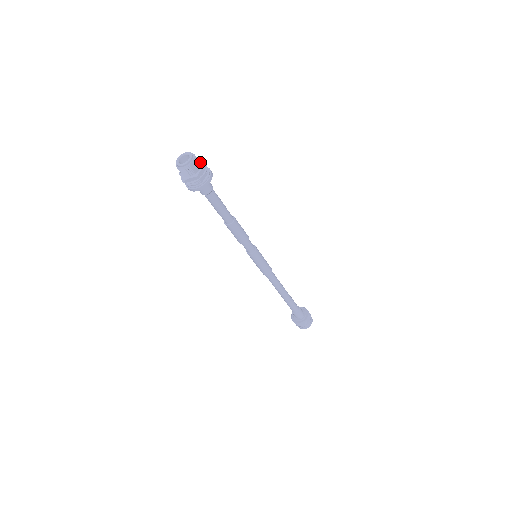
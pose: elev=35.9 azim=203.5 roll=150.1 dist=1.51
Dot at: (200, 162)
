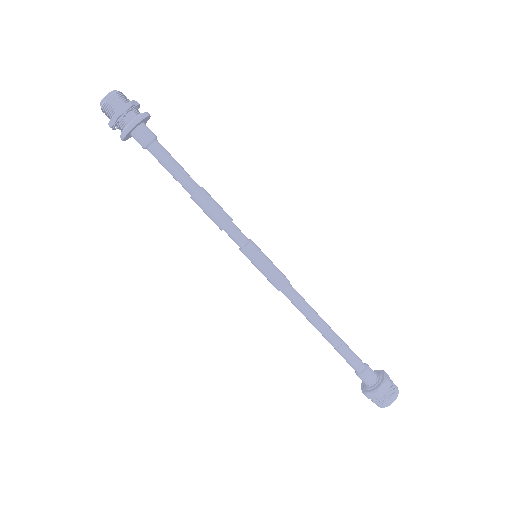
Dot at: (130, 102)
